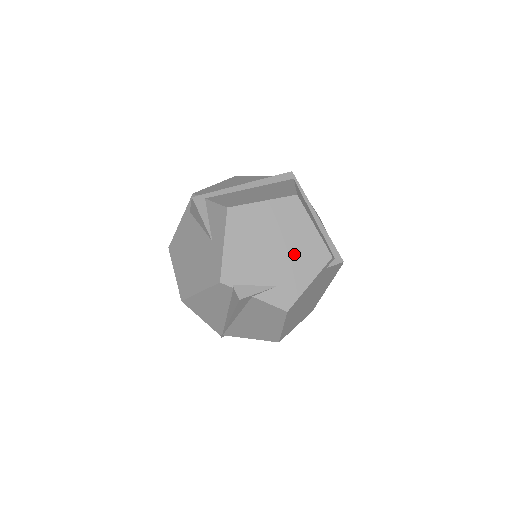
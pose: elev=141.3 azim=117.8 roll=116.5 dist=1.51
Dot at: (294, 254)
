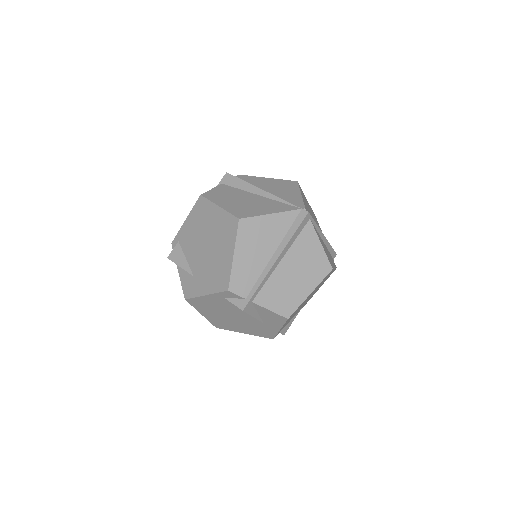
Dot at: occluded
